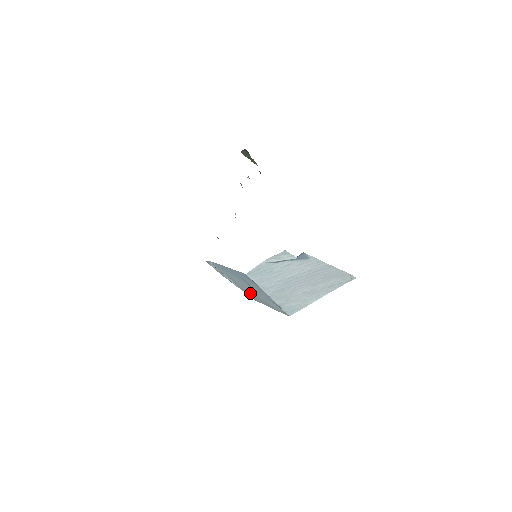
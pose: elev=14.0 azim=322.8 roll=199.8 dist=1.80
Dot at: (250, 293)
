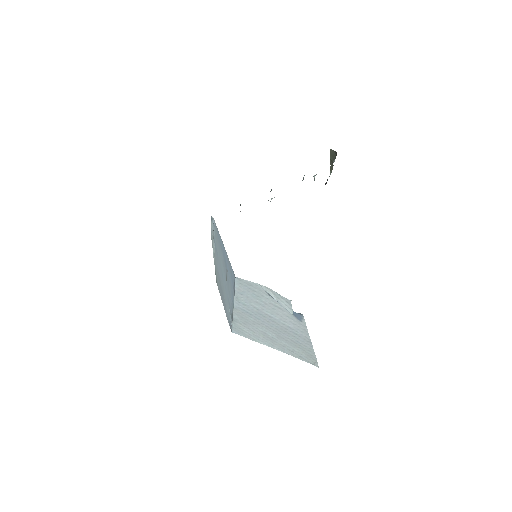
Dot at: occluded
